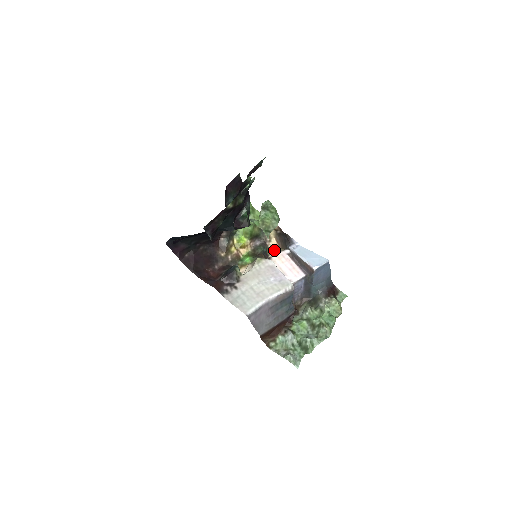
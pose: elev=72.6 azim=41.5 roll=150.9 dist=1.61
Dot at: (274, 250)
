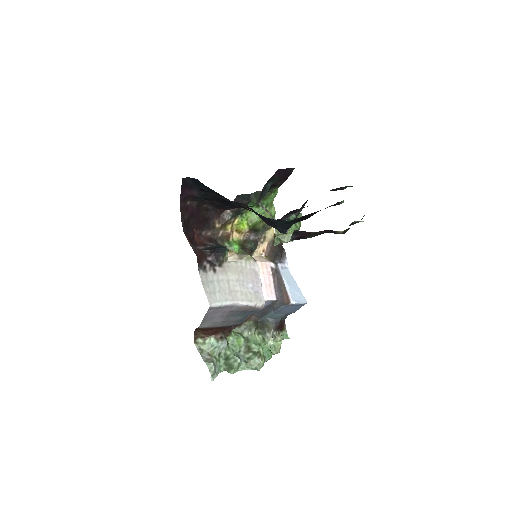
Dot at: (259, 253)
